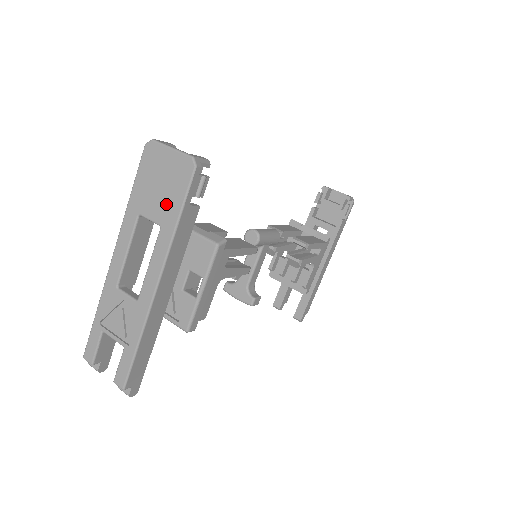
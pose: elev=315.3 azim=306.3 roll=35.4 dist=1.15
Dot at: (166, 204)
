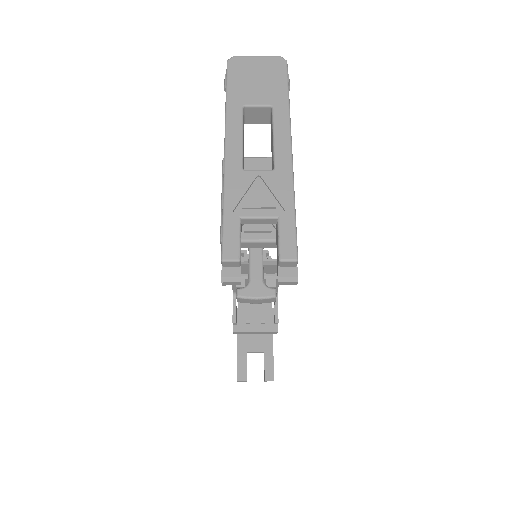
Dot at: (270, 89)
